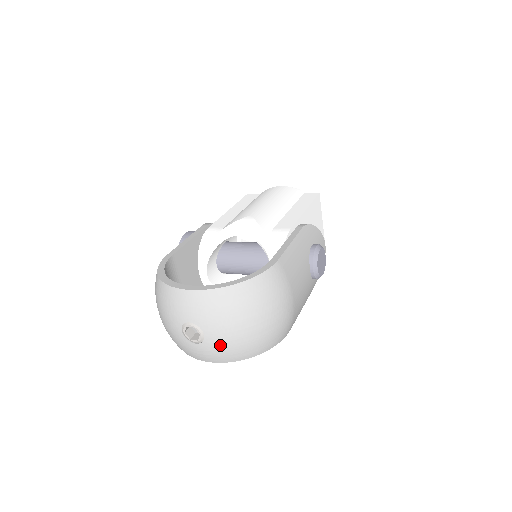
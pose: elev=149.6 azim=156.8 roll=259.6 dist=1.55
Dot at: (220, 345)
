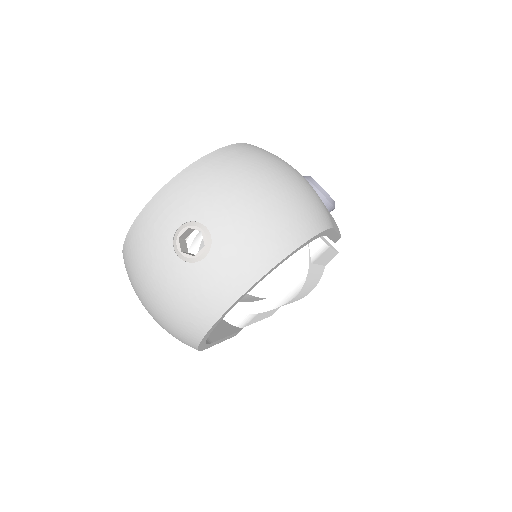
Dot at: (238, 231)
